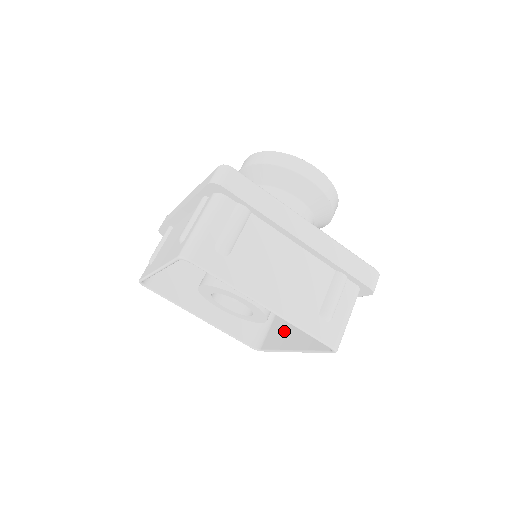
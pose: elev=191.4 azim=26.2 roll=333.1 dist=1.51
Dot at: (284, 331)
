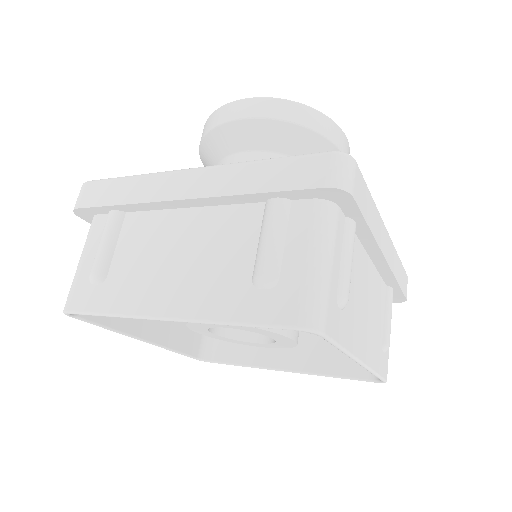
Dot at: occluded
